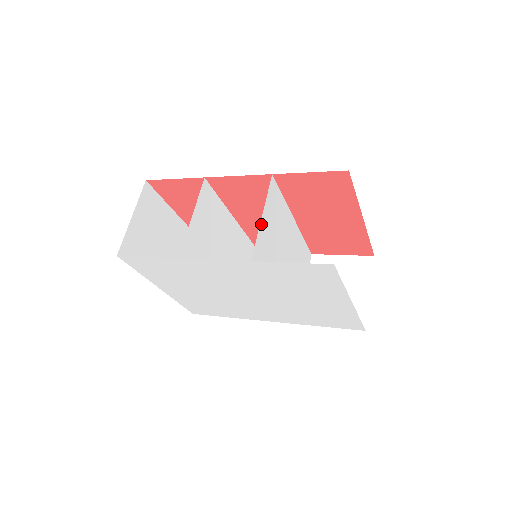
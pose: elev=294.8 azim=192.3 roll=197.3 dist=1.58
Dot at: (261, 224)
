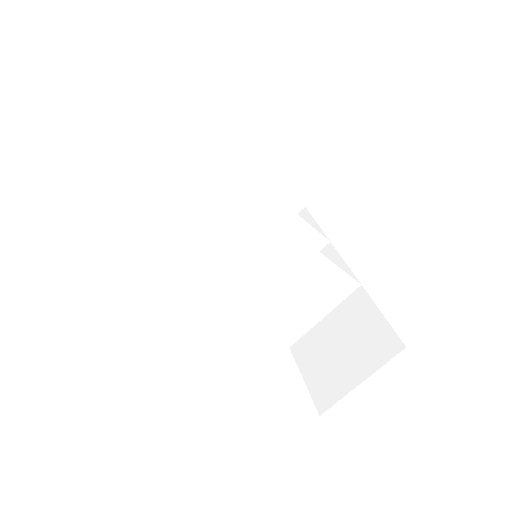
Dot at: (190, 242)
